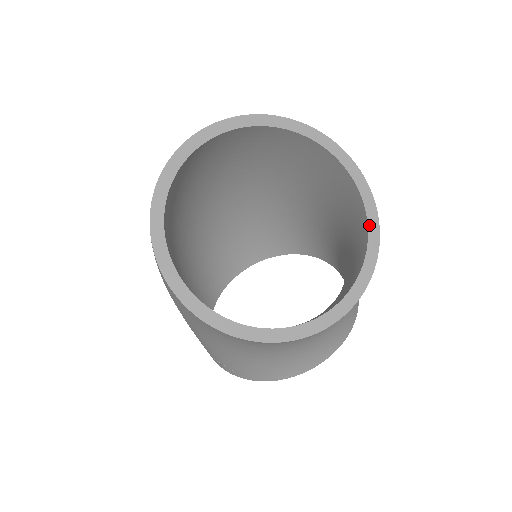
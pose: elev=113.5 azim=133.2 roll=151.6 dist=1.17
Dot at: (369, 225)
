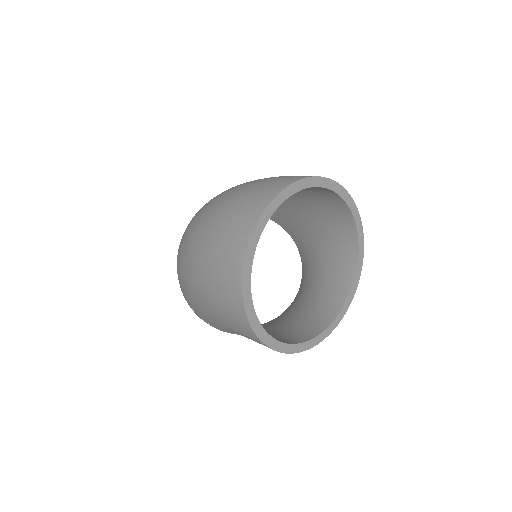
Dot at: (359, 244)
